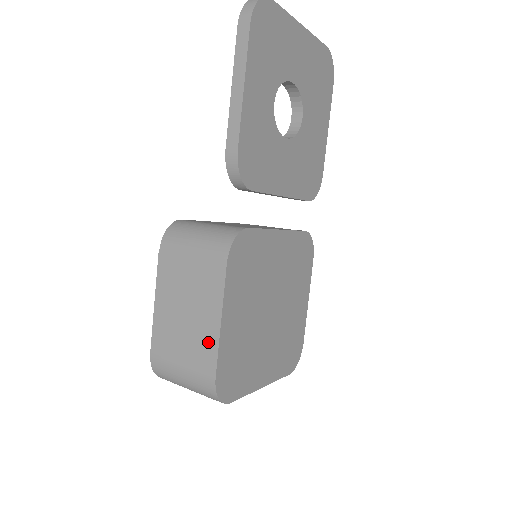
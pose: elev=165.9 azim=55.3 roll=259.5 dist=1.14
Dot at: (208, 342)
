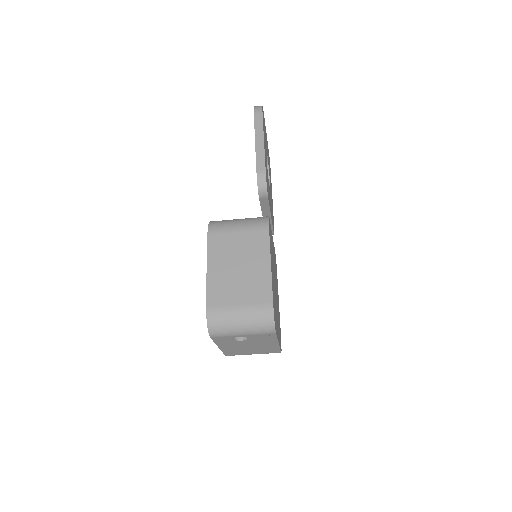
Dot at: (262, 281)
